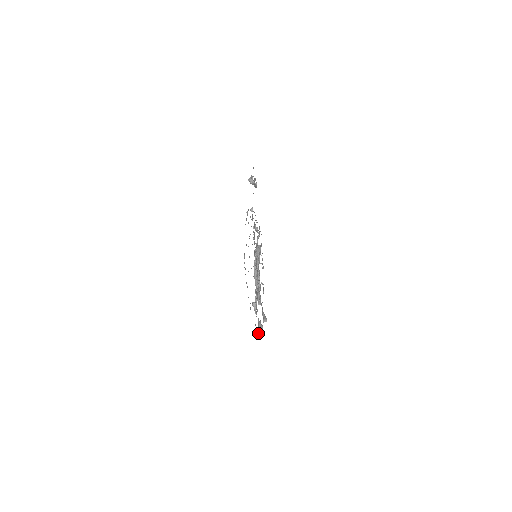
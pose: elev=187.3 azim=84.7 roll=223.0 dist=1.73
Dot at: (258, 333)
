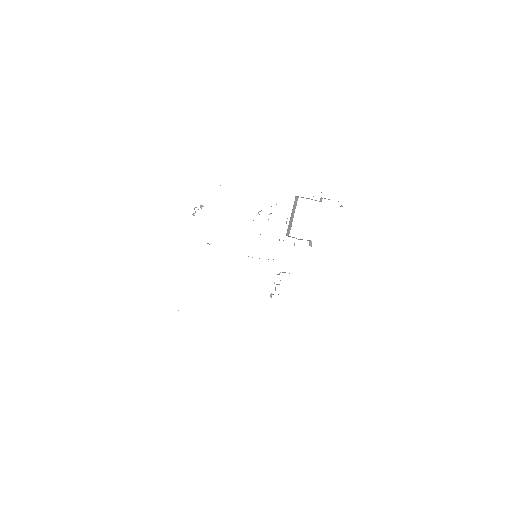
Dot at: occluded
